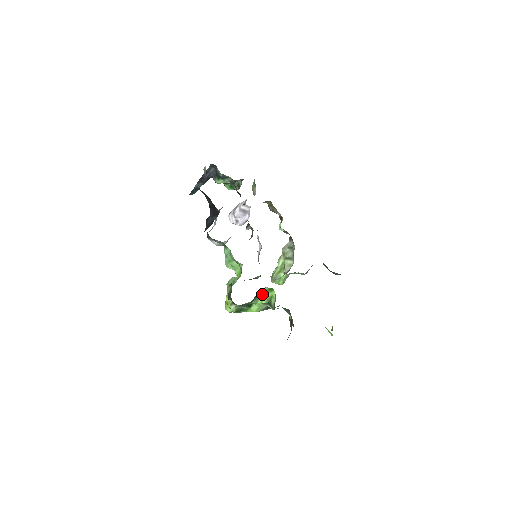
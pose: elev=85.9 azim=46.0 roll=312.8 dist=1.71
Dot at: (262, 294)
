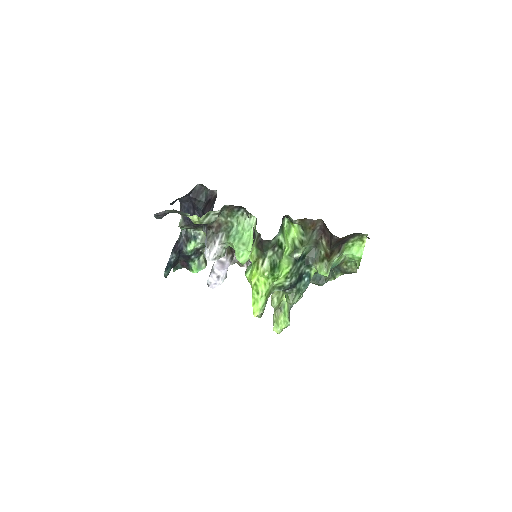
Dot at: (285, 235)
